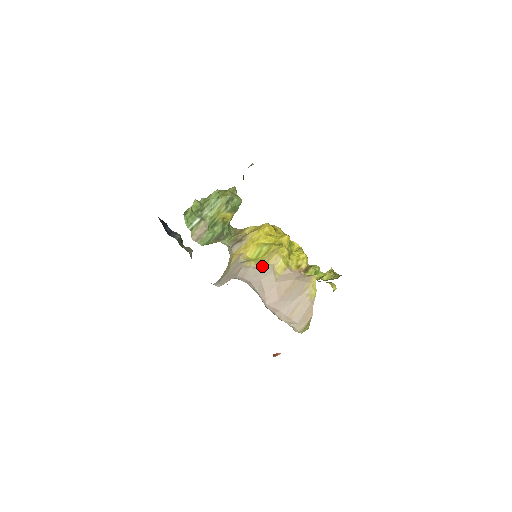
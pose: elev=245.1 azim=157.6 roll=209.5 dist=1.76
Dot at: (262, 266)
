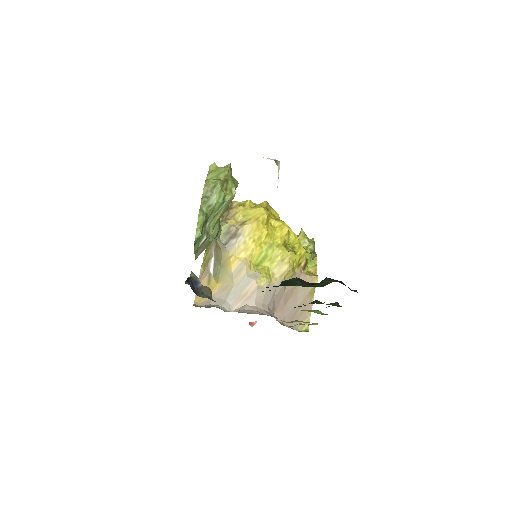
Dot at: (274, 281)
